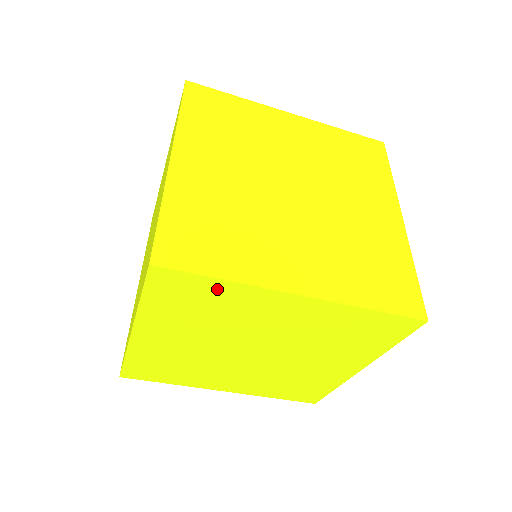
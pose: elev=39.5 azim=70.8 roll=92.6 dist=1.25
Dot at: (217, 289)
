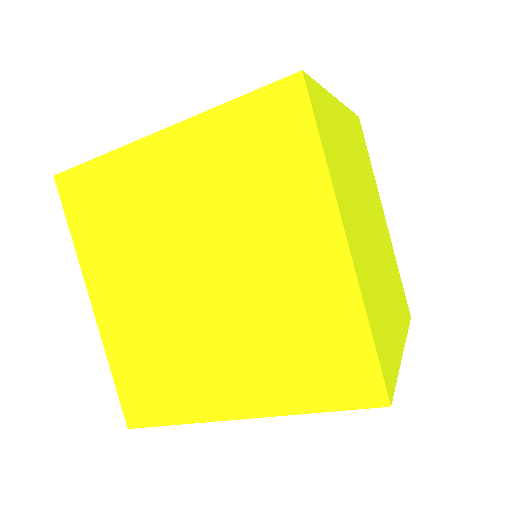
Dot at: occluded
